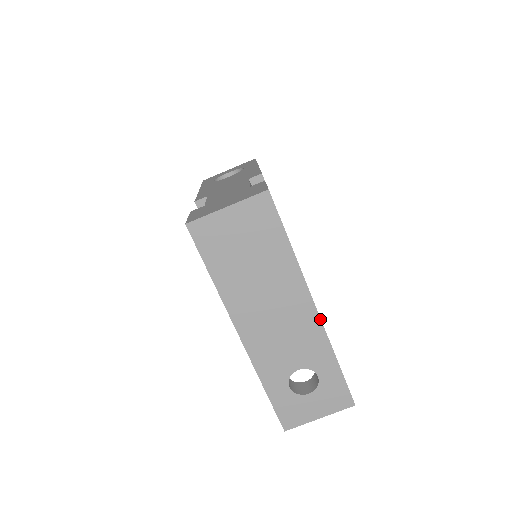
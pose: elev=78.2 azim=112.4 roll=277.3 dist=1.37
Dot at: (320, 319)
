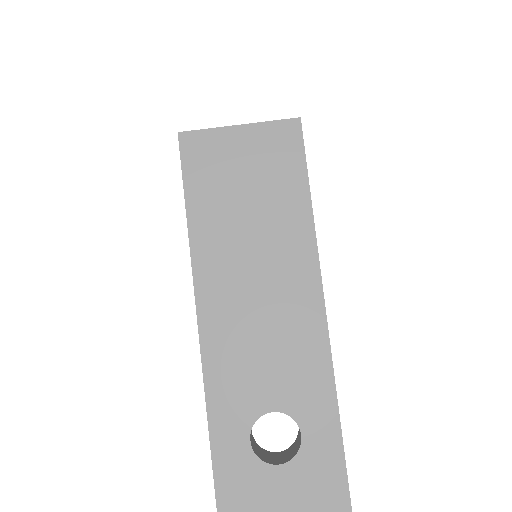
Dot at: (327, 330)
